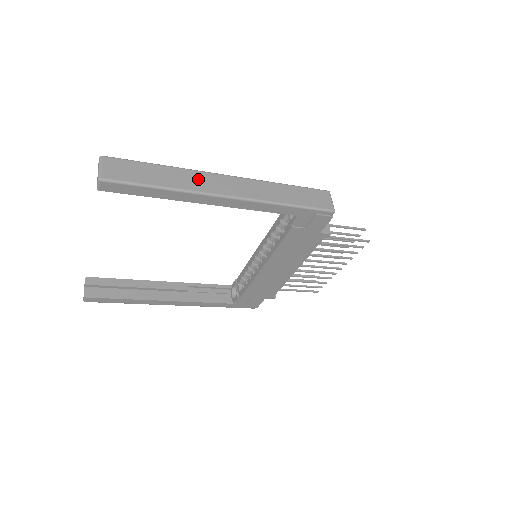
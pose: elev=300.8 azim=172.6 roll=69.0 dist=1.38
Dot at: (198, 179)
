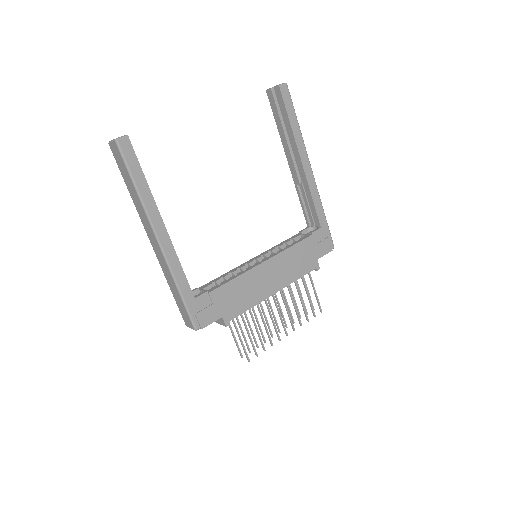
Dot at: occluded
